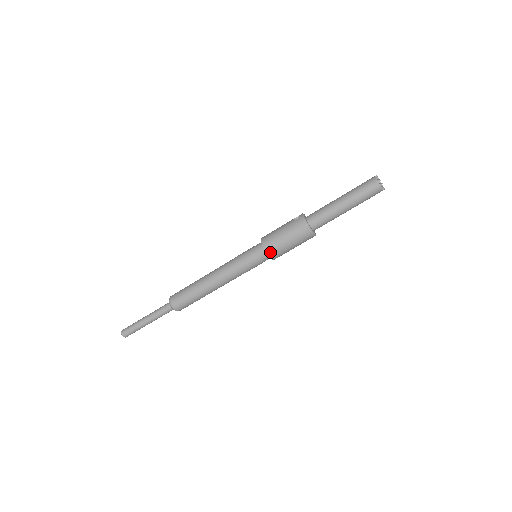
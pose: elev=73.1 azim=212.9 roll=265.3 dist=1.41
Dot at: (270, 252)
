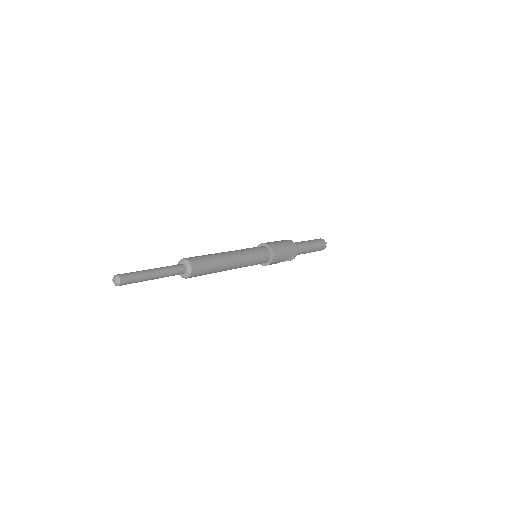
Dot at: (272, 247)
